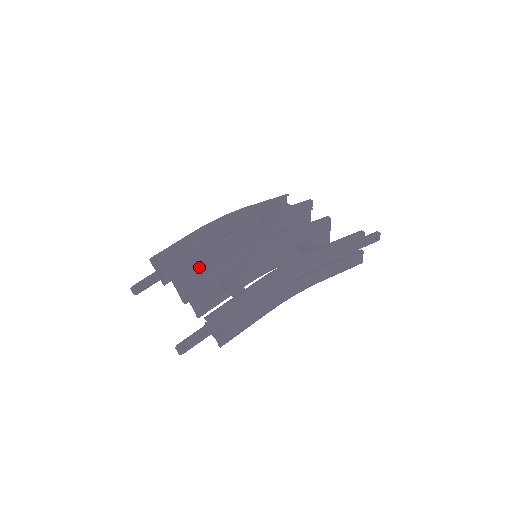
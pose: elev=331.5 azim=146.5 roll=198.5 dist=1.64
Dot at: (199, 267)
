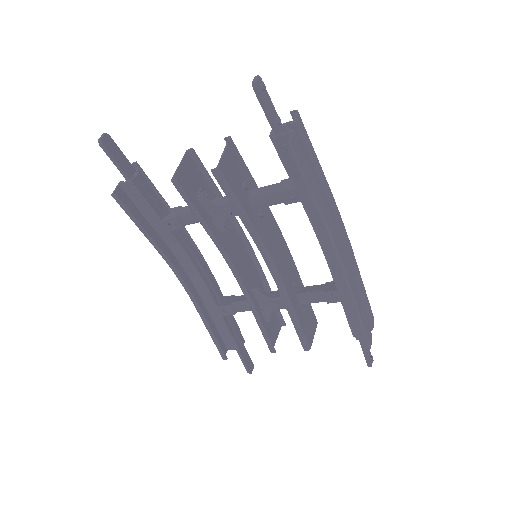
Dot at: occluded
